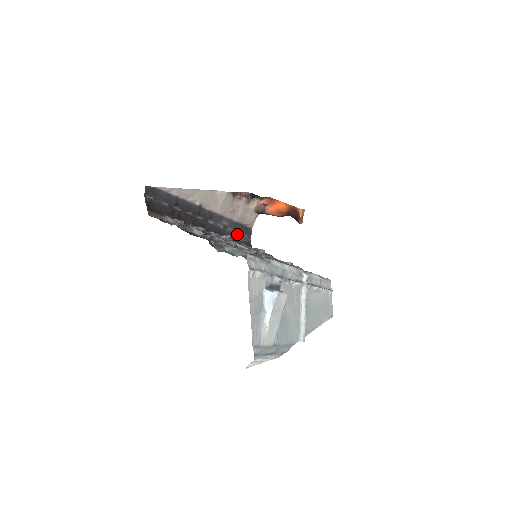
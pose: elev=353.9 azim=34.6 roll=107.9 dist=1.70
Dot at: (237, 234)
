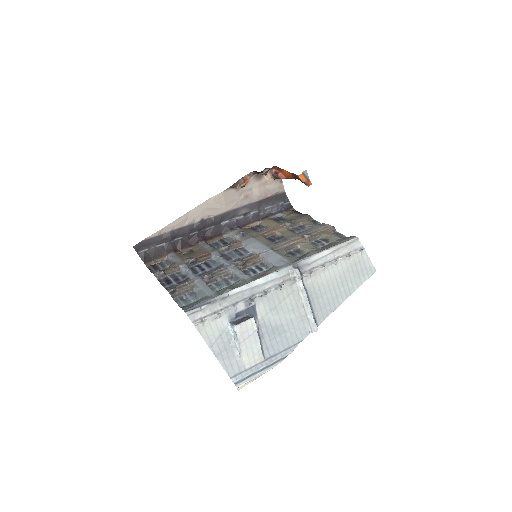
Dot at: (267, 209)
